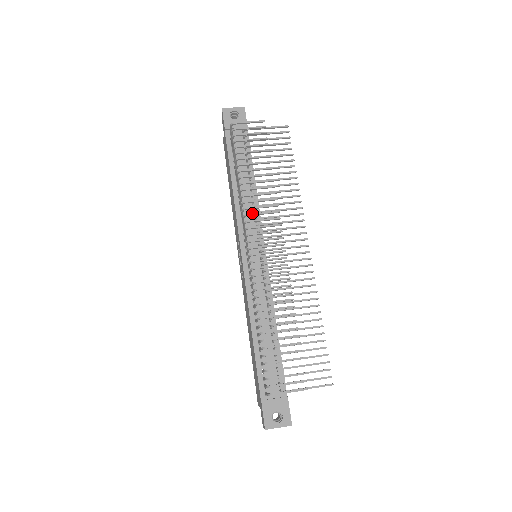
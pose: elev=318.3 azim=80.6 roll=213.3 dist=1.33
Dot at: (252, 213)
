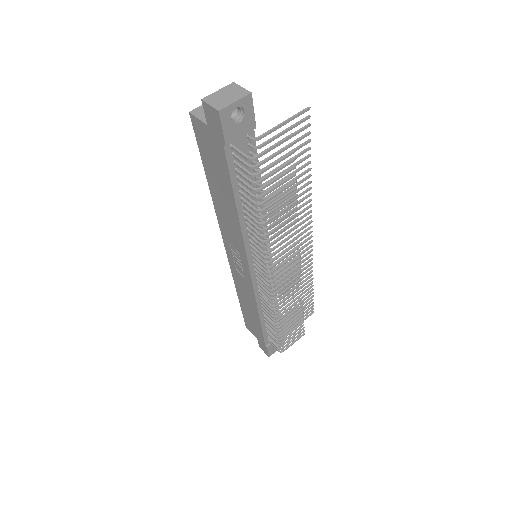
Dot at: (275, 254)
